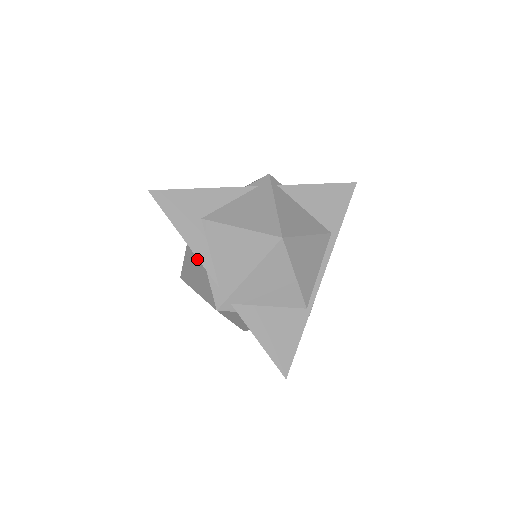
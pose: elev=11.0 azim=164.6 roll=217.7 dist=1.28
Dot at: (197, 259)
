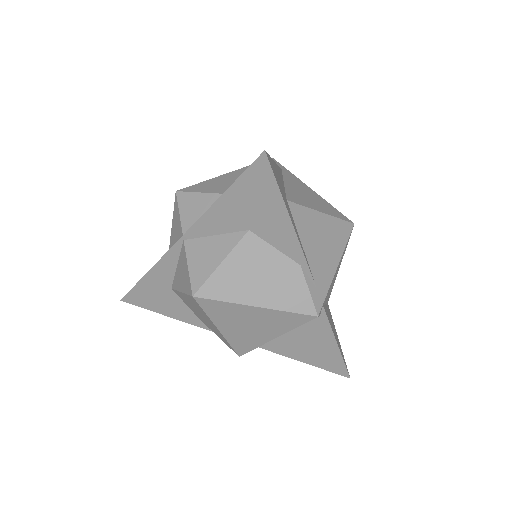
Dot at: (275, 256)
